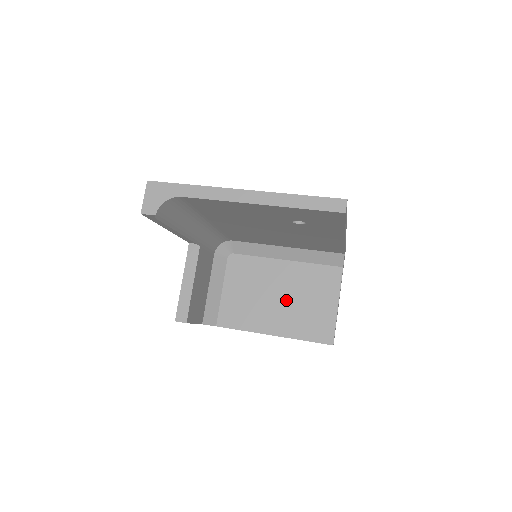
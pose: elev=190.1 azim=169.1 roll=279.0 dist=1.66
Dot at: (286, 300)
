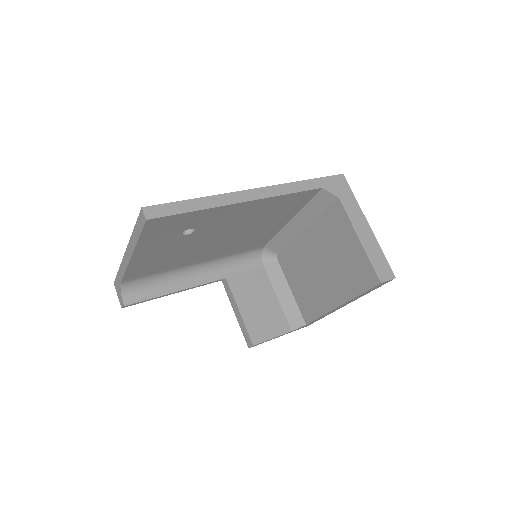
Dot at: (326, 266)
